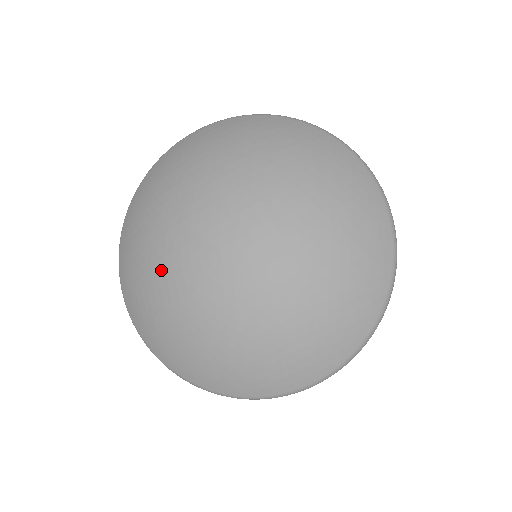
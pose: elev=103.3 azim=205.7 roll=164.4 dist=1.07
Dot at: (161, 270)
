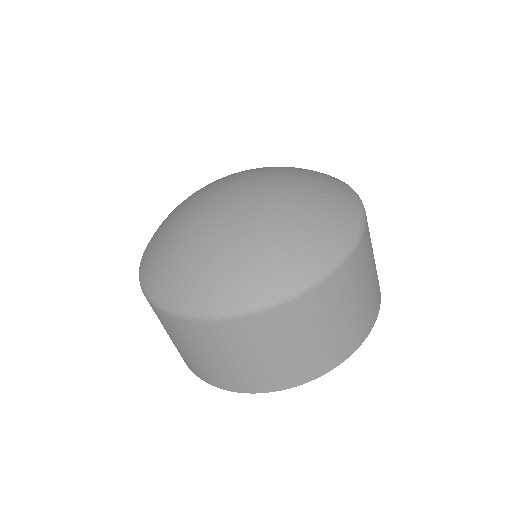
Dot at: (180, 228)
